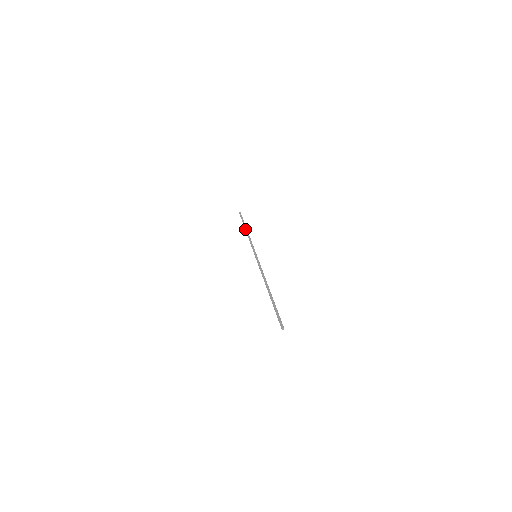
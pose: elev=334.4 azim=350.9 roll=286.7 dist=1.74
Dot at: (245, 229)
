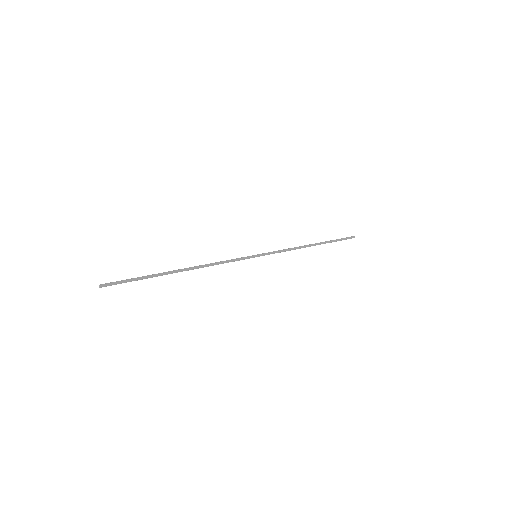
Dot at: (315, 243)
